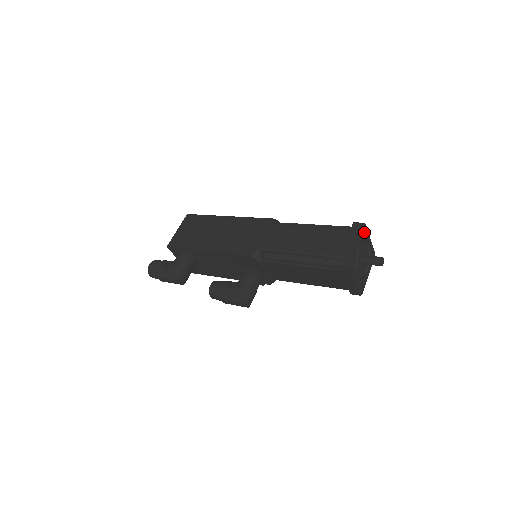
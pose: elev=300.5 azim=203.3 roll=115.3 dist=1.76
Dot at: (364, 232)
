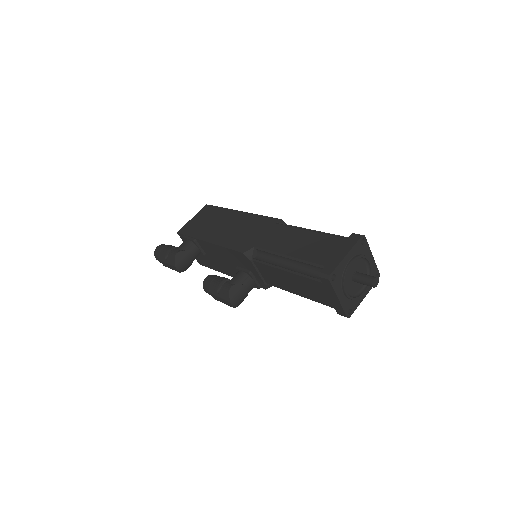
Dot at: (362, 246)
